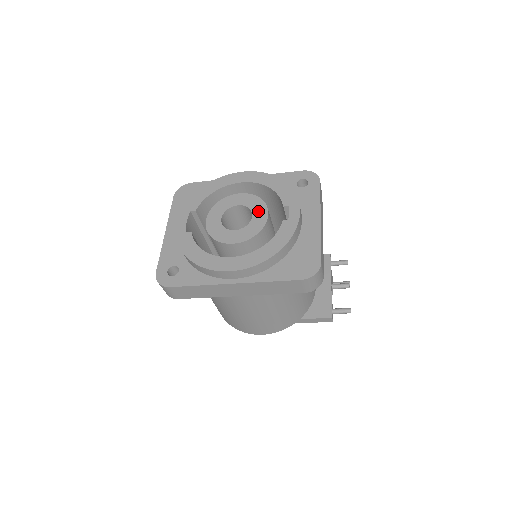
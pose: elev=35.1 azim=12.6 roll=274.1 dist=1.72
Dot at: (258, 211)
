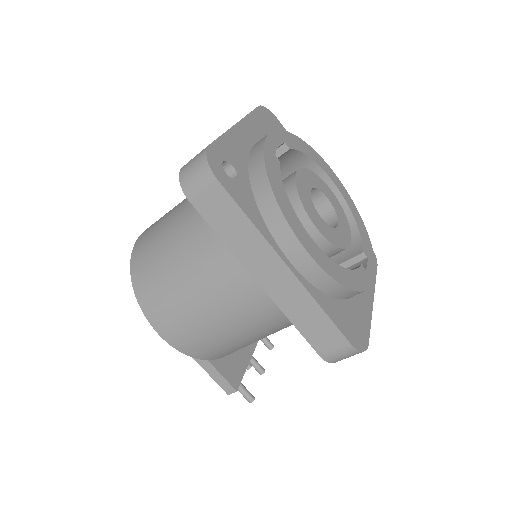
Dot at: (344, 228)
